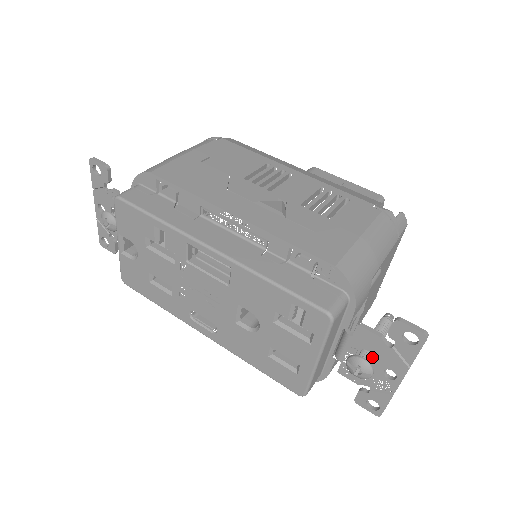
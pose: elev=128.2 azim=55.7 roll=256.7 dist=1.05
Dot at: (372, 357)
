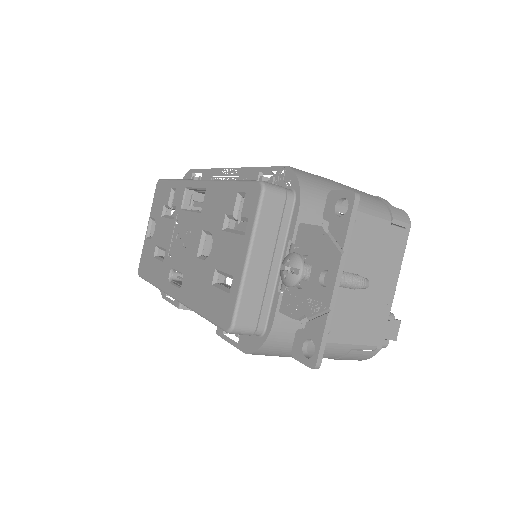
Dot at: occluded
